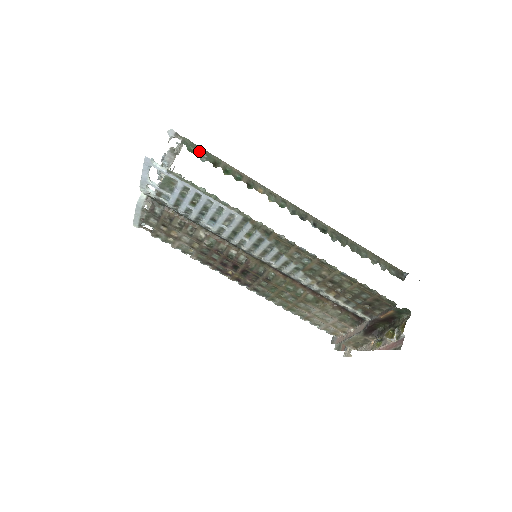
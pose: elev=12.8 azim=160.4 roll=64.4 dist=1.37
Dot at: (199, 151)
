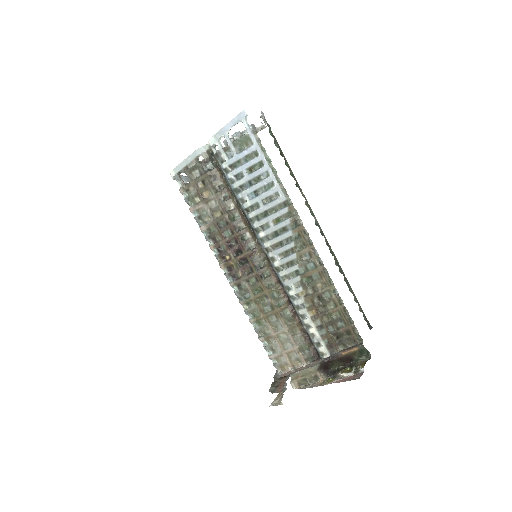
Dot at: (275, 139)
